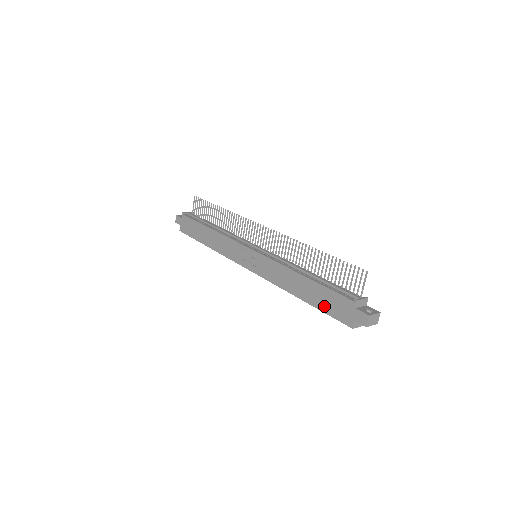
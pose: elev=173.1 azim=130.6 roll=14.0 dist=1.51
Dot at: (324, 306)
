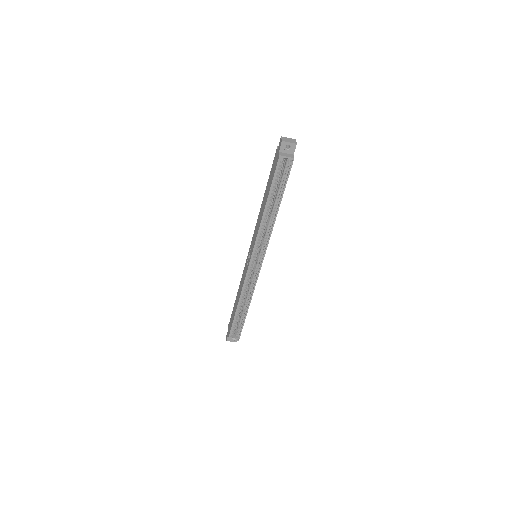
Dot at: (271, 182)
